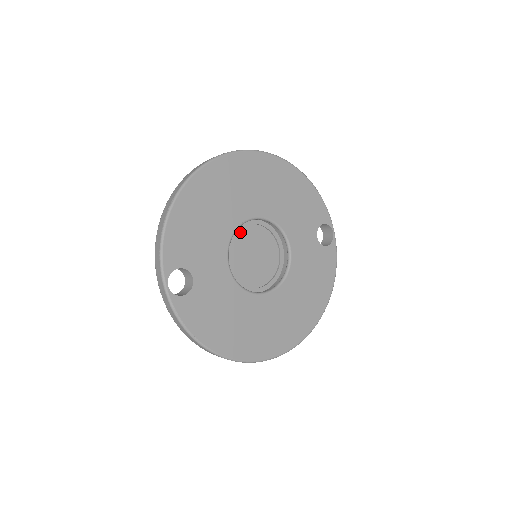
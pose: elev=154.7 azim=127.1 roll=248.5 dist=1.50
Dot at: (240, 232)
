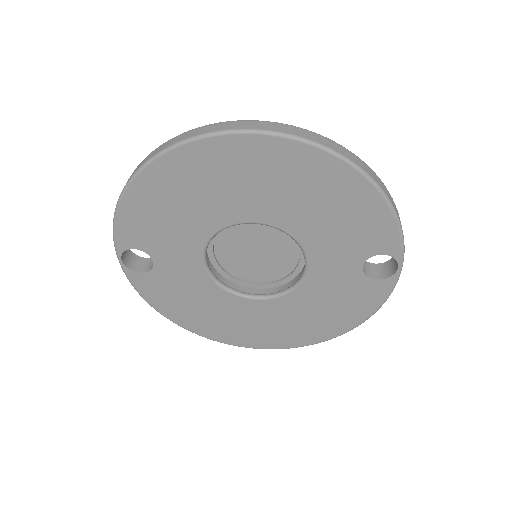
Dot at: occluded
